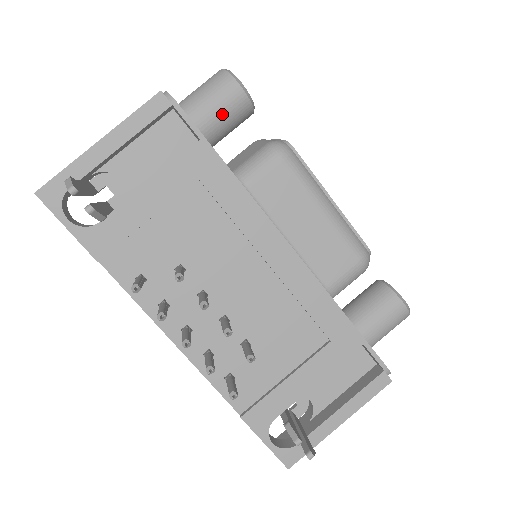
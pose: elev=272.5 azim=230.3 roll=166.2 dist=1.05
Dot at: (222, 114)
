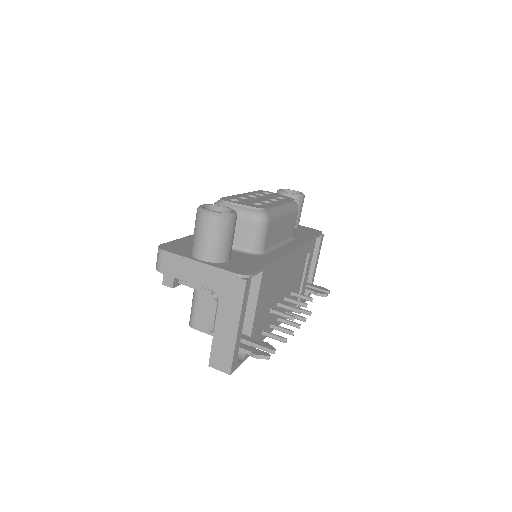
Dot at: occluded
